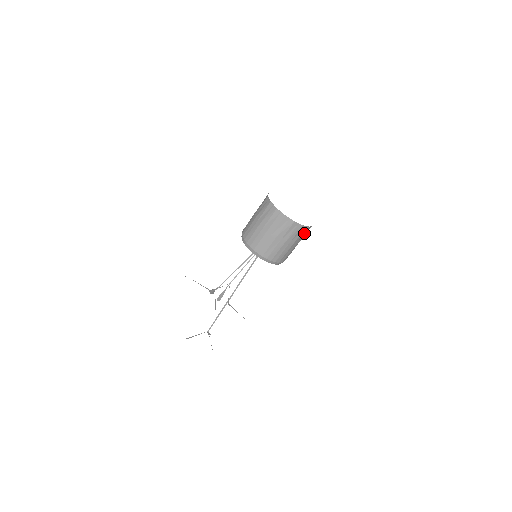
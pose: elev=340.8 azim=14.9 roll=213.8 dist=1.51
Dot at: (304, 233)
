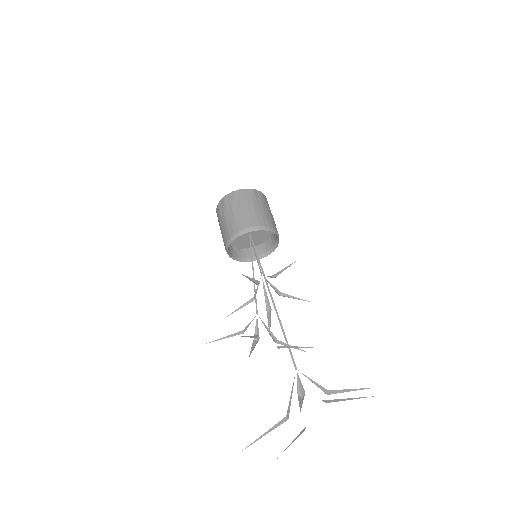
Dot at: occluded
